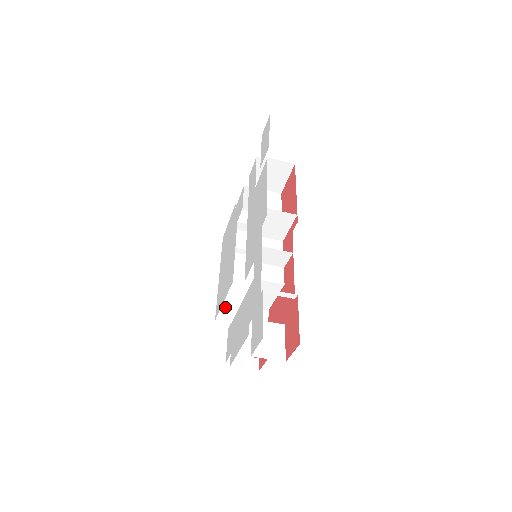
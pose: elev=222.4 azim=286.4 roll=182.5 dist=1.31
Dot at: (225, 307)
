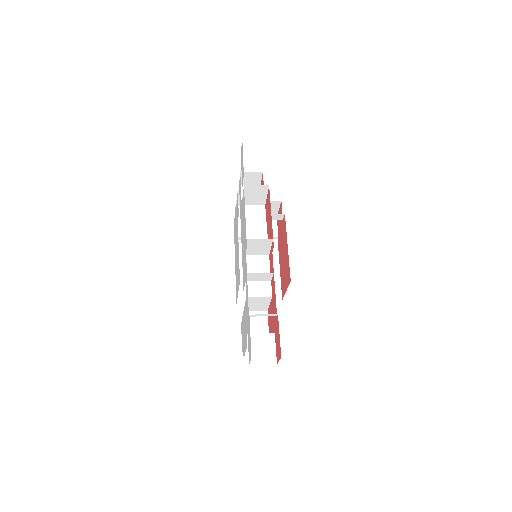
Dot at: (242, 293)
